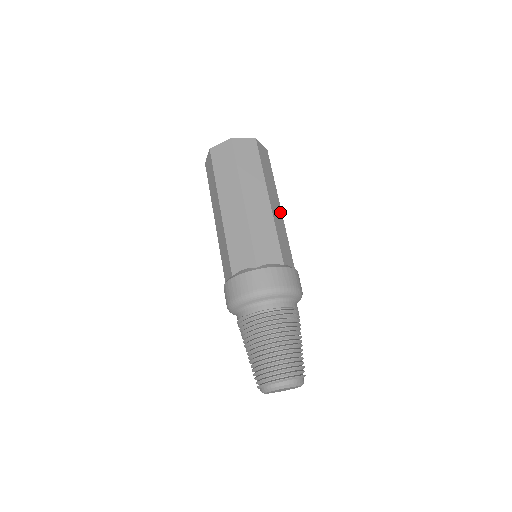
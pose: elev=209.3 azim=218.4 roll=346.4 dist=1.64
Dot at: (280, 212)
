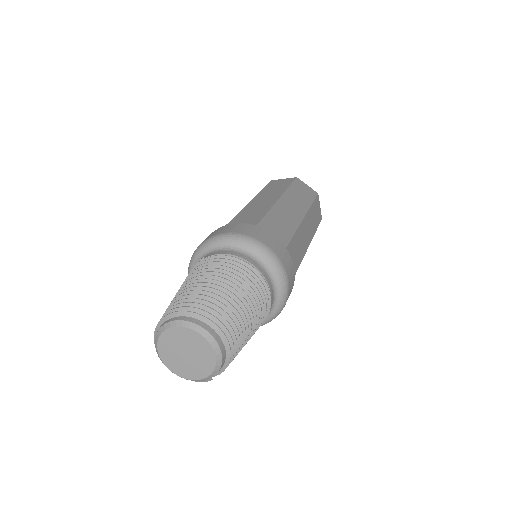
Dot at: (307, 244)
